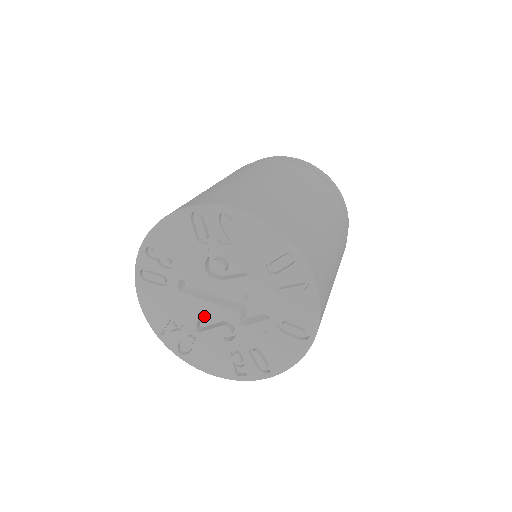
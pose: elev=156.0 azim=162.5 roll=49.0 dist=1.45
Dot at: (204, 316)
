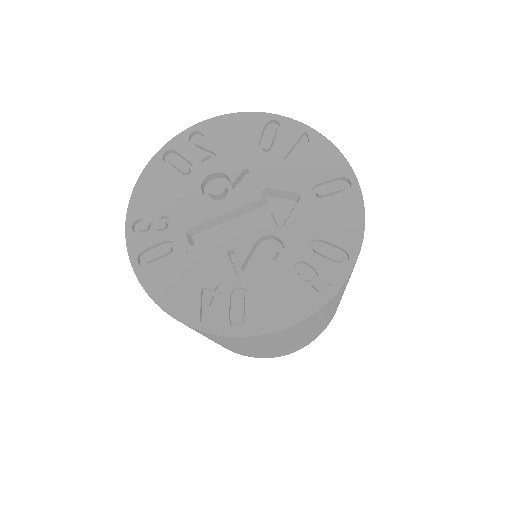
Dot at: (235, 251)
